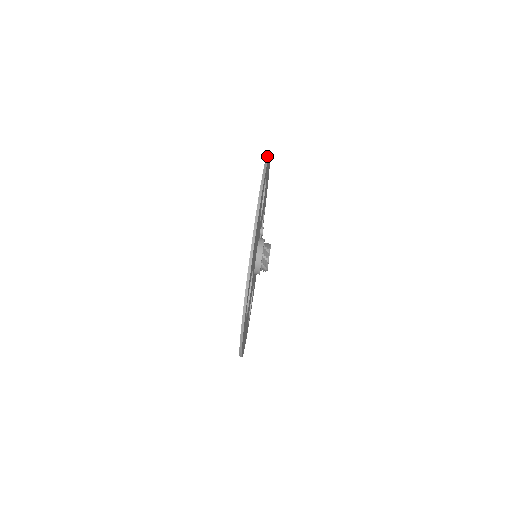
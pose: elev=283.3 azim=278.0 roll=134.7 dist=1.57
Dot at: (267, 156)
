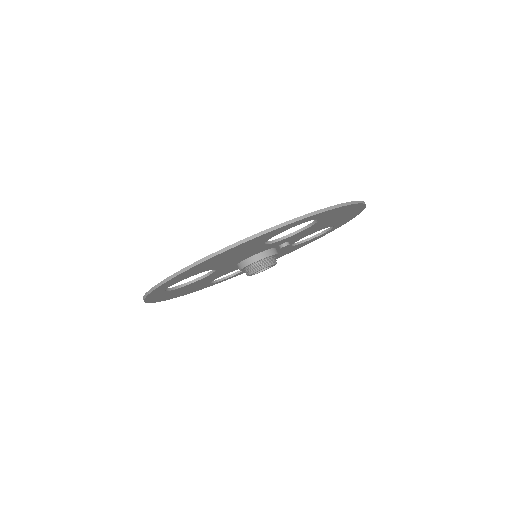
Dot at: (331, 207)
